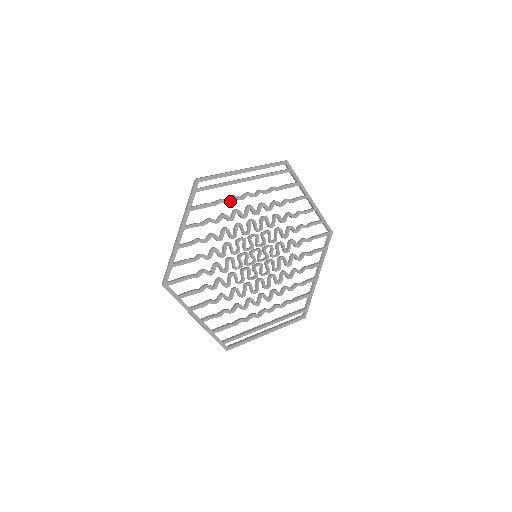
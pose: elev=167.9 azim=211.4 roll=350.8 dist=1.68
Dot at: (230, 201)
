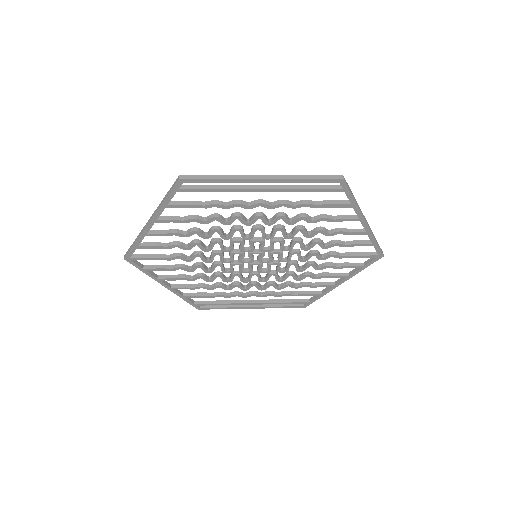
Dot at: (229, 207)
